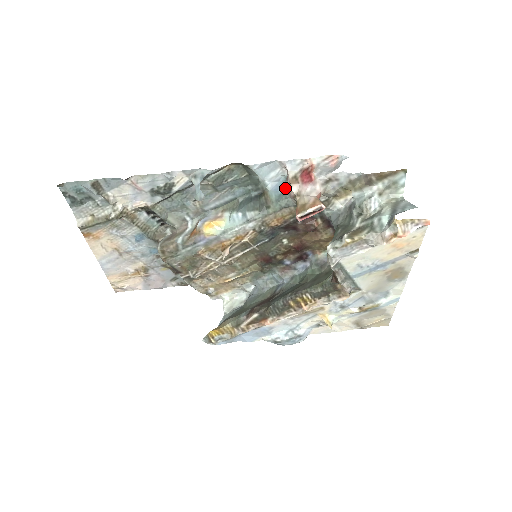
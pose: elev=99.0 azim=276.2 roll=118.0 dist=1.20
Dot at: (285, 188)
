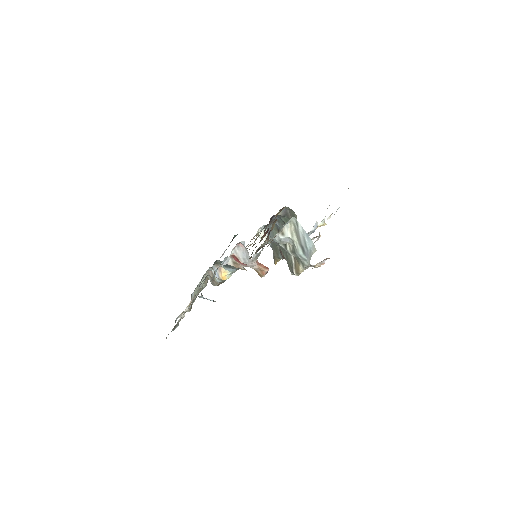
Dot at: occluded
